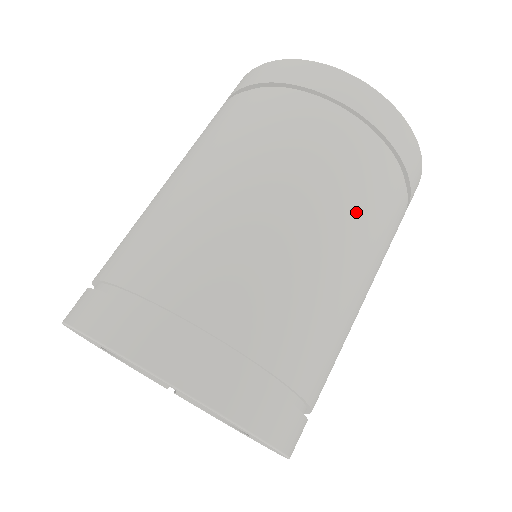
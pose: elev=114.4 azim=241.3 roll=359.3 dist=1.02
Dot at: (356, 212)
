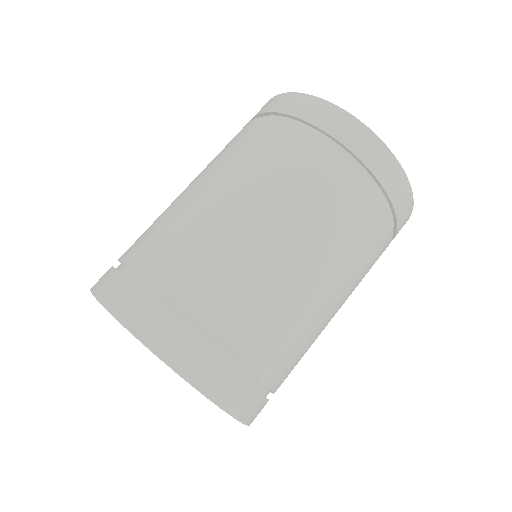
Dot at: (344, 253)
